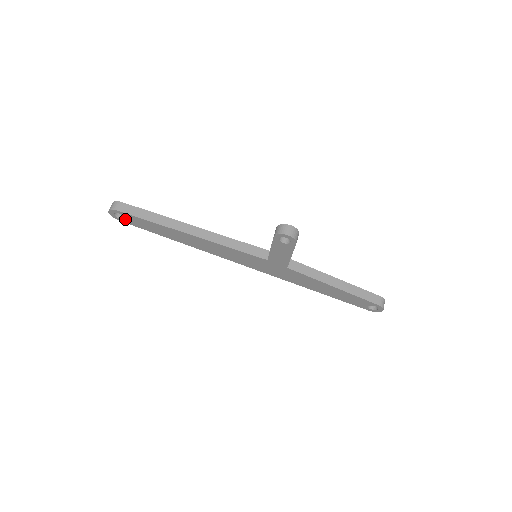
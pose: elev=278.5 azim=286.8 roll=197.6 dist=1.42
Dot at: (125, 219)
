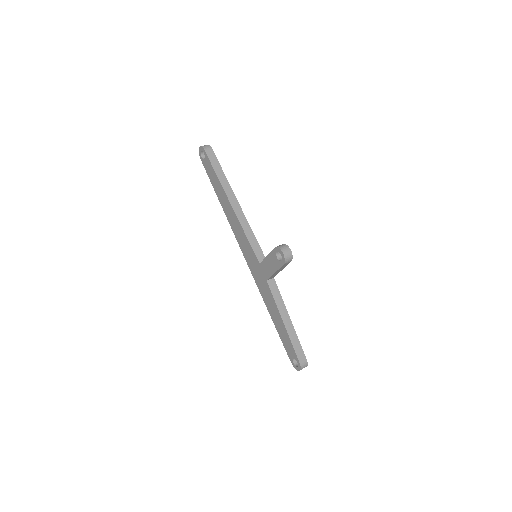
Dot at: (204, 160)
